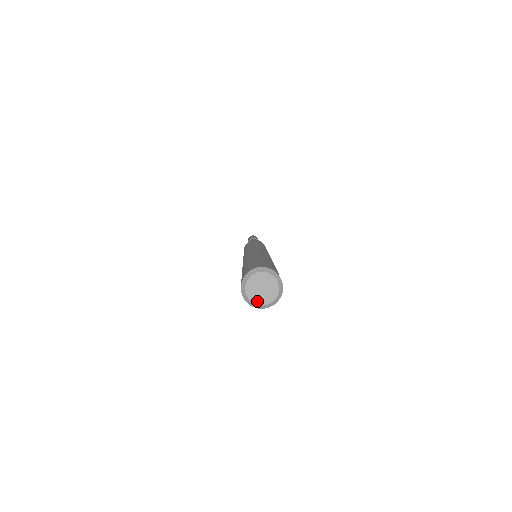
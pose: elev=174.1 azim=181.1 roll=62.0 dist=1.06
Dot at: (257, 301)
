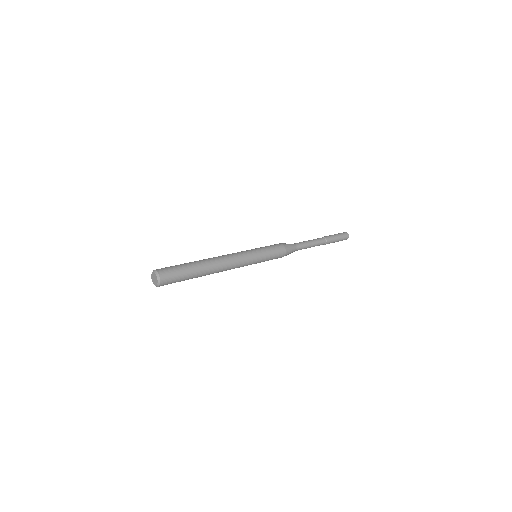
Dot at: (154, 284)
